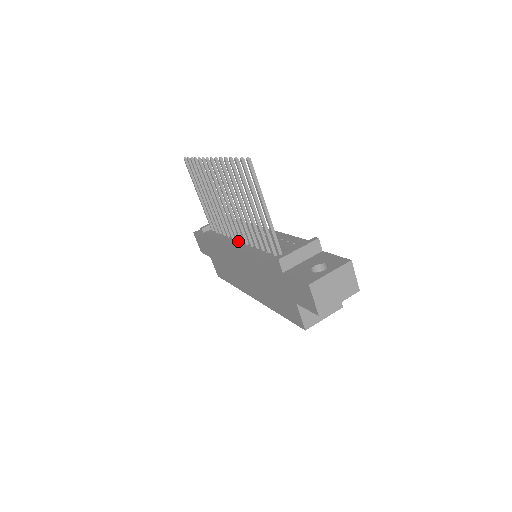
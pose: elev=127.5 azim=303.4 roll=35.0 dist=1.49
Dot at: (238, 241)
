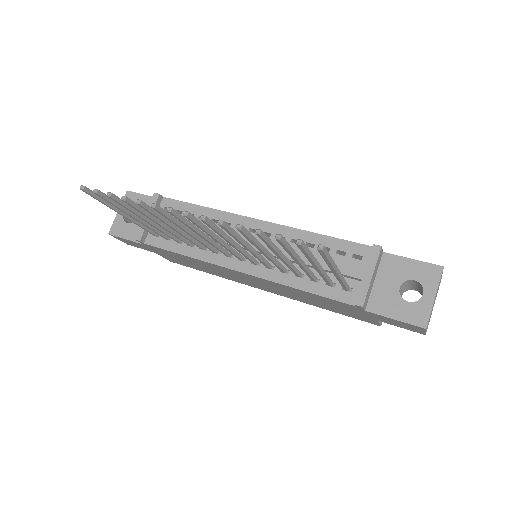
Dot at: (234, 259)
